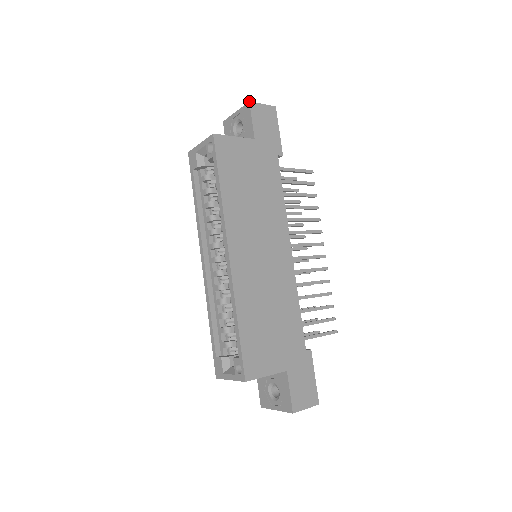
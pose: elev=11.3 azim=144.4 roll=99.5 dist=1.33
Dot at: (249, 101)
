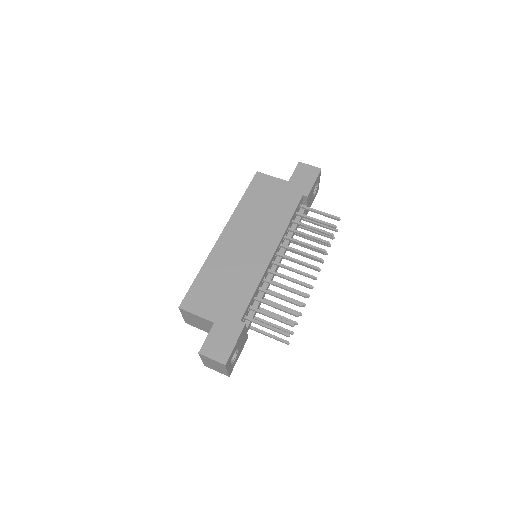
Dot at: occluded
